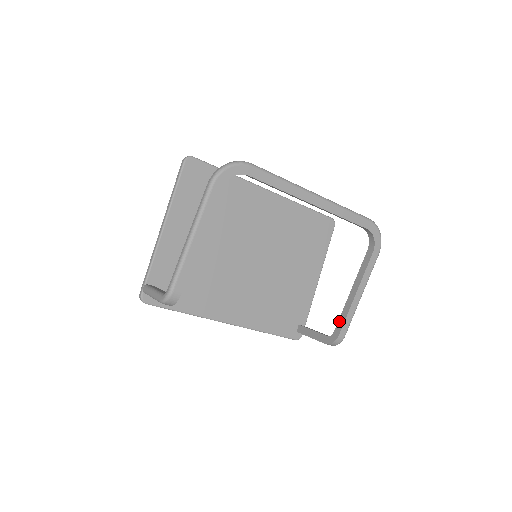
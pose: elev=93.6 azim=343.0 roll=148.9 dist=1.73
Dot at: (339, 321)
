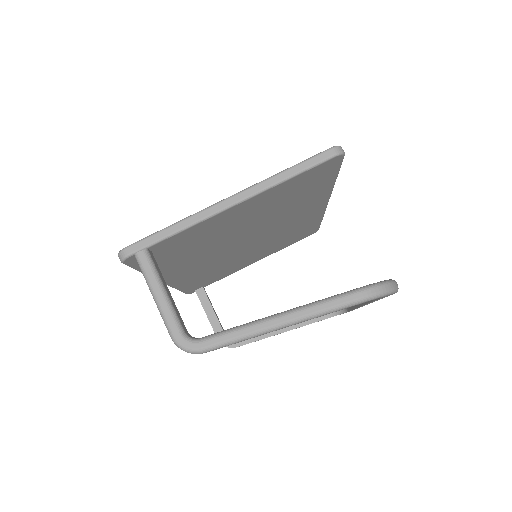
Dot at: occluded
